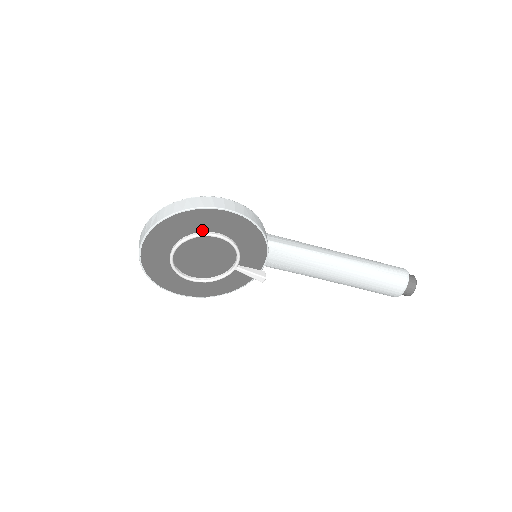
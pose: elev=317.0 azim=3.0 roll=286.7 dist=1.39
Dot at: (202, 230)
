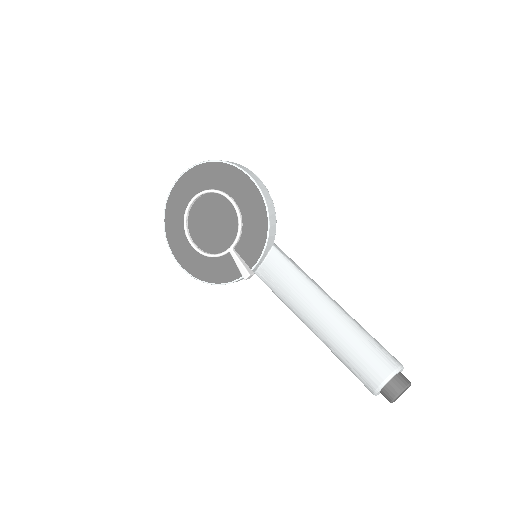
Dot at: (223, 189)
